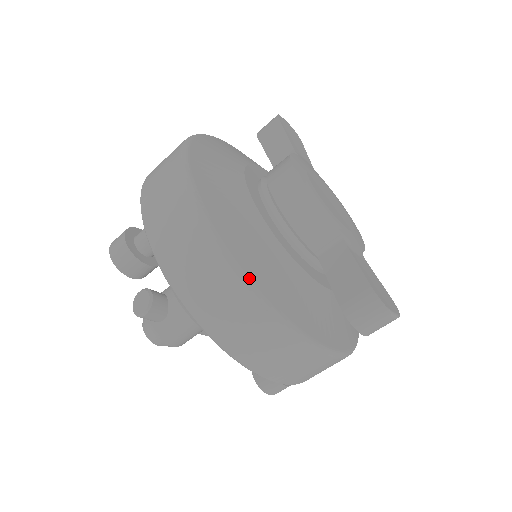
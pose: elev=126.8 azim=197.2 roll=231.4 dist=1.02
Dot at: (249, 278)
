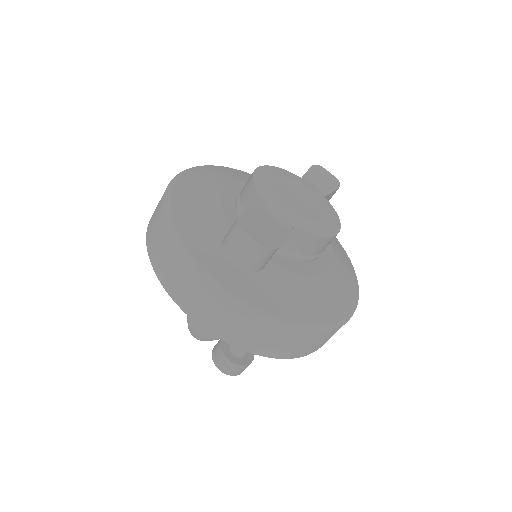
Dot at: (169, 207)
